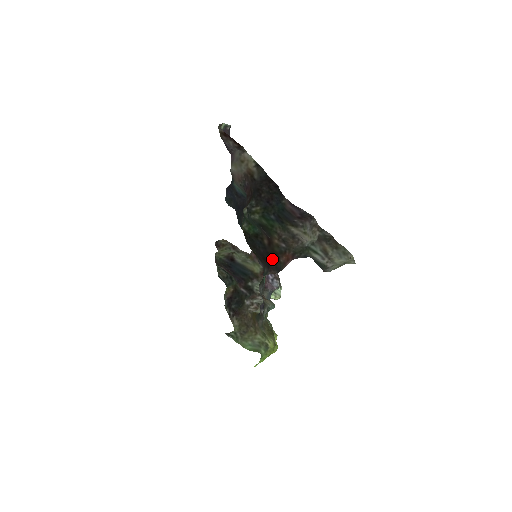
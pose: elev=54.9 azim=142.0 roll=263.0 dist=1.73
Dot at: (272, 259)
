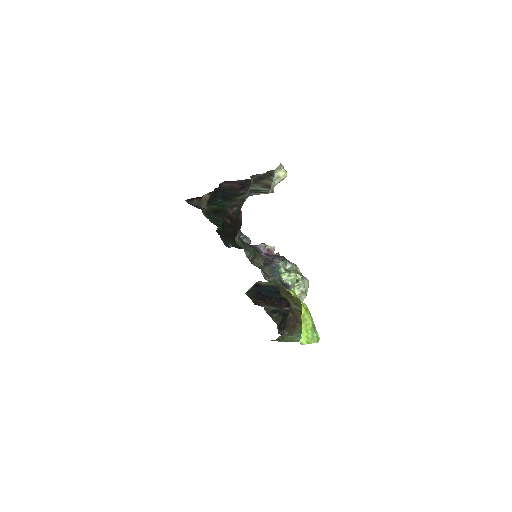
Dot at: (237, 226)
